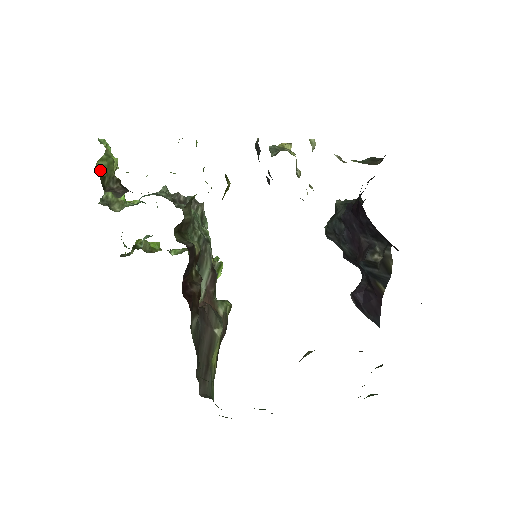
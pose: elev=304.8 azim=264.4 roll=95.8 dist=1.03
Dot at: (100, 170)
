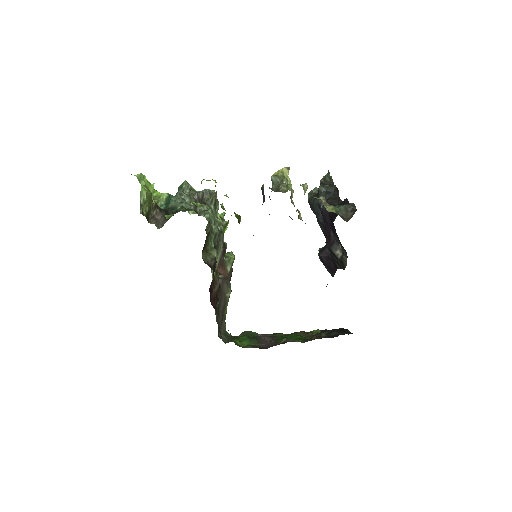
Dot at: (144, 210)
